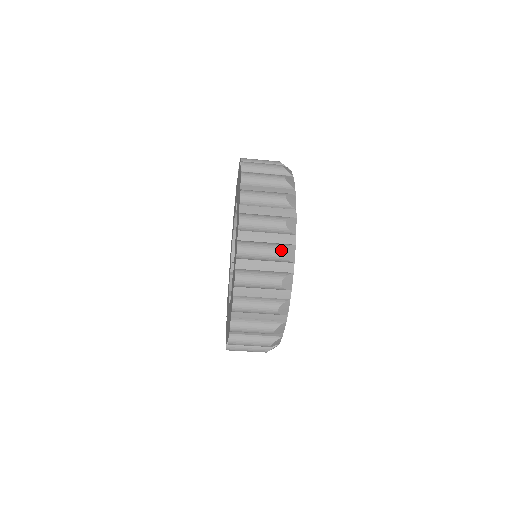
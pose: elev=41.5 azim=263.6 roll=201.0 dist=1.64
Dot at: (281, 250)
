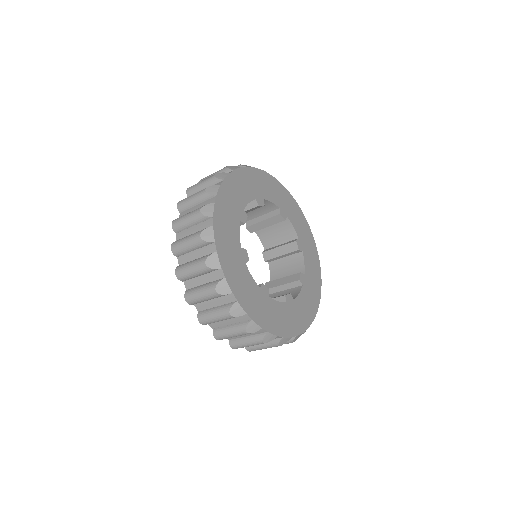
Dot at: (198, 210)
